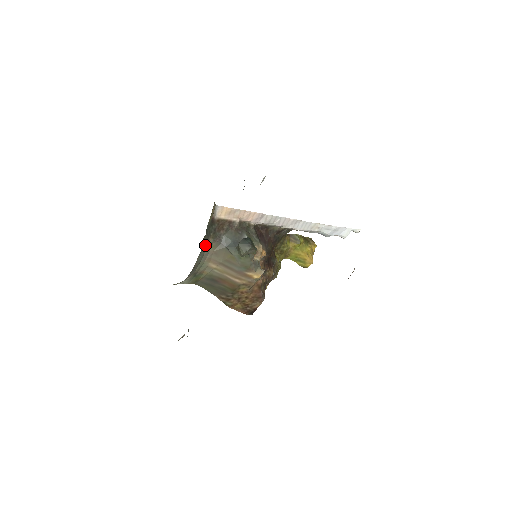
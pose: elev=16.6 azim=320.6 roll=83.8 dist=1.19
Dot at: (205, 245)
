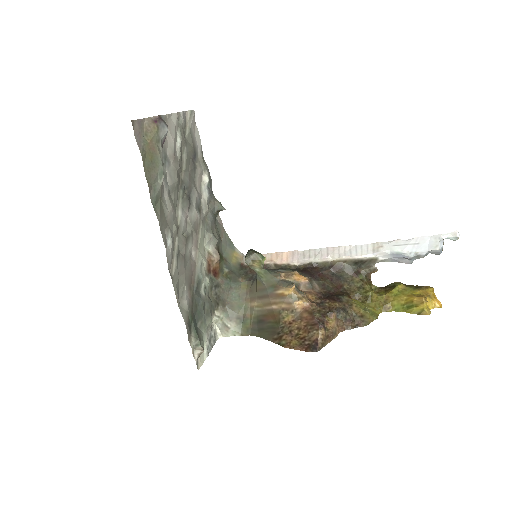
Dot at: (235, 283)
